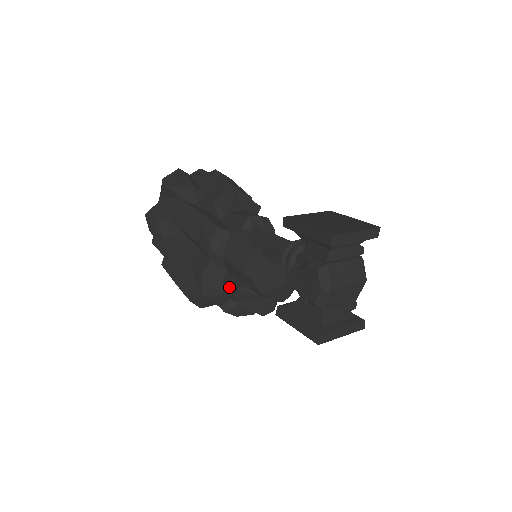
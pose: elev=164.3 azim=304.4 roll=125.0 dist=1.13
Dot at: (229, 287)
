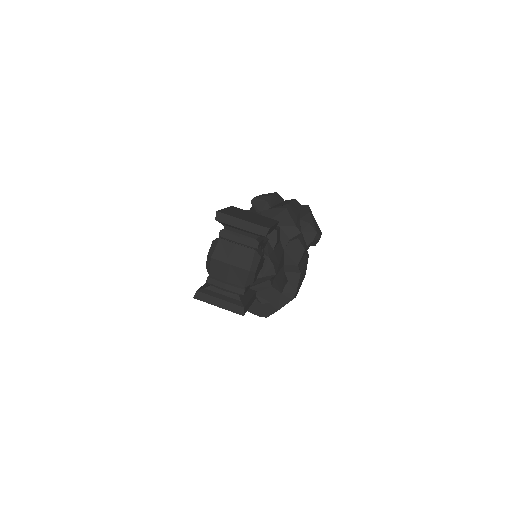
Dot at: occluded
